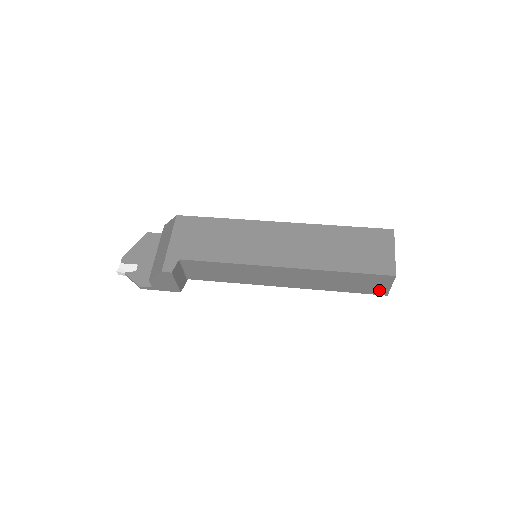
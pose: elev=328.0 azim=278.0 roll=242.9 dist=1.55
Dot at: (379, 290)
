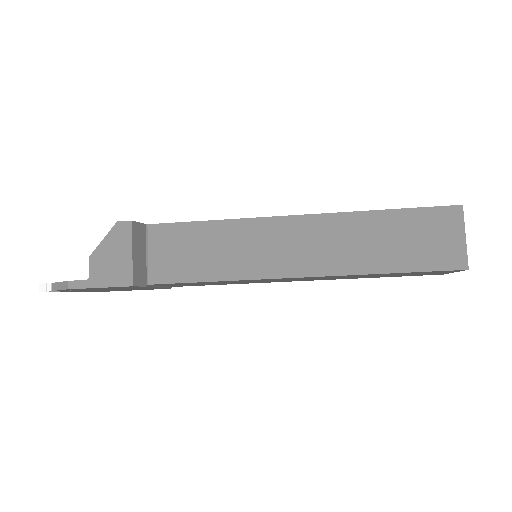
Dot at: (450, 255)
